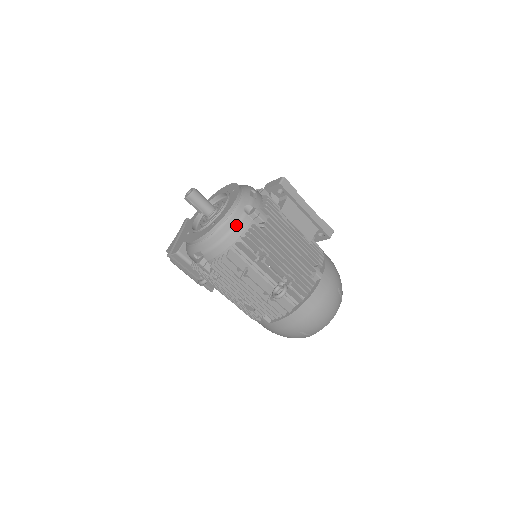
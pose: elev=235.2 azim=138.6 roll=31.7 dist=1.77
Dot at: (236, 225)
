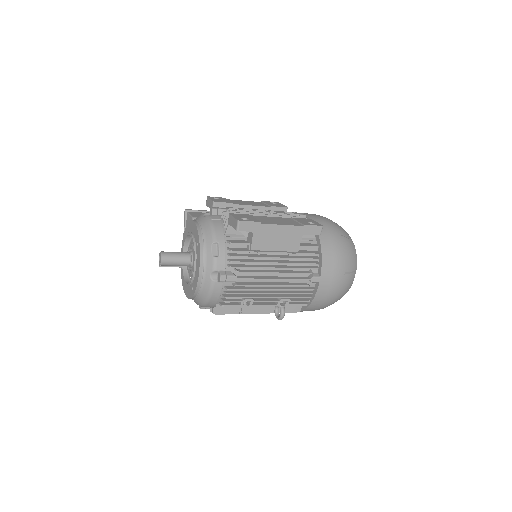
Dot at: (210, 294)
